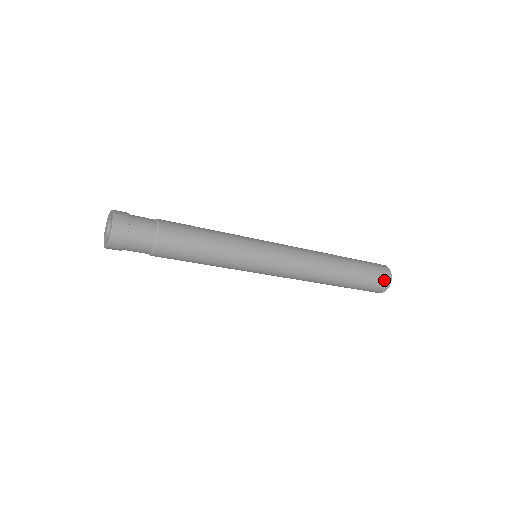
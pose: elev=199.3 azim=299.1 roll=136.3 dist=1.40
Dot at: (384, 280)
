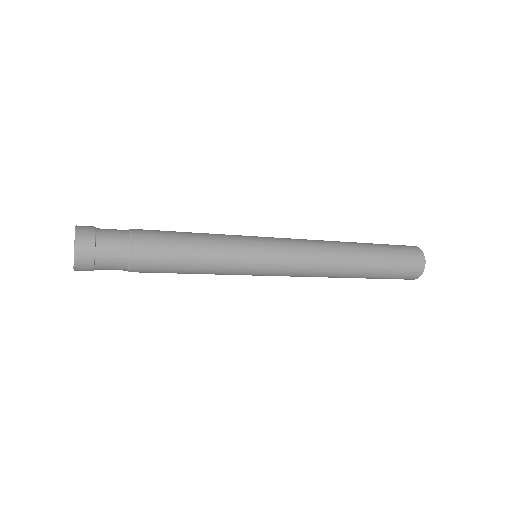
Dot at: (411, 277)
